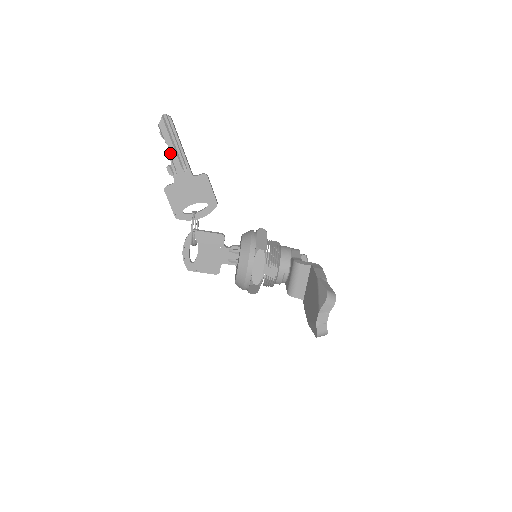
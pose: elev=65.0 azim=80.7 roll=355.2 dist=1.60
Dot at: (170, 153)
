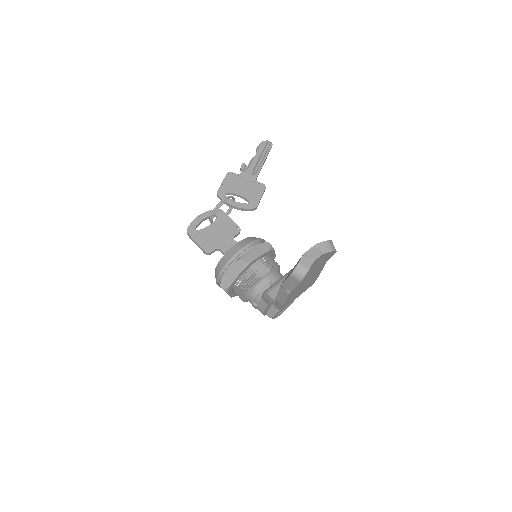
Dot at: (253, 159)
